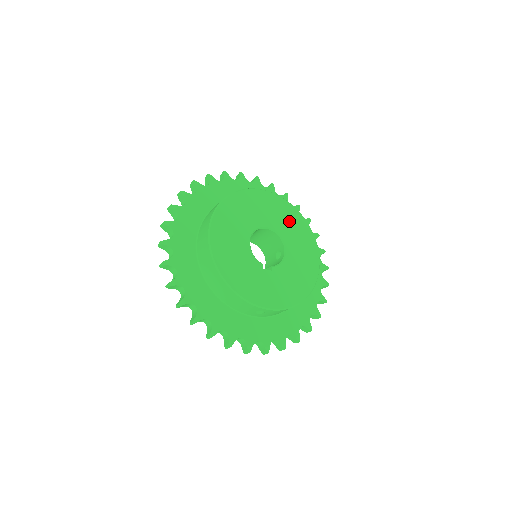
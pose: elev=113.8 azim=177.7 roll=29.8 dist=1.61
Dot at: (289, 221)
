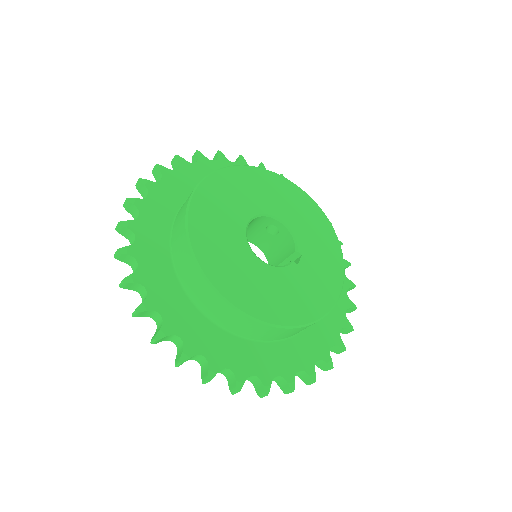
Dot at: (244, 189)
